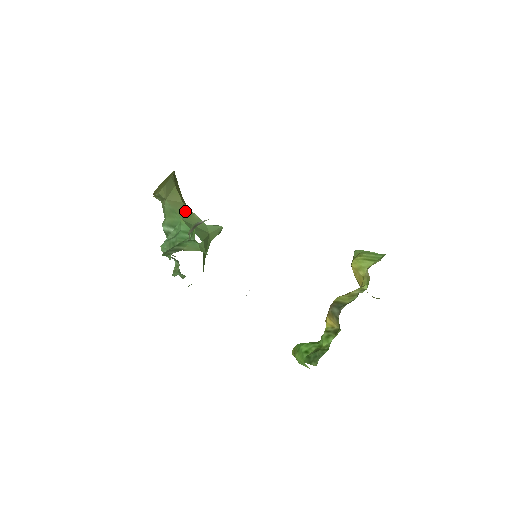
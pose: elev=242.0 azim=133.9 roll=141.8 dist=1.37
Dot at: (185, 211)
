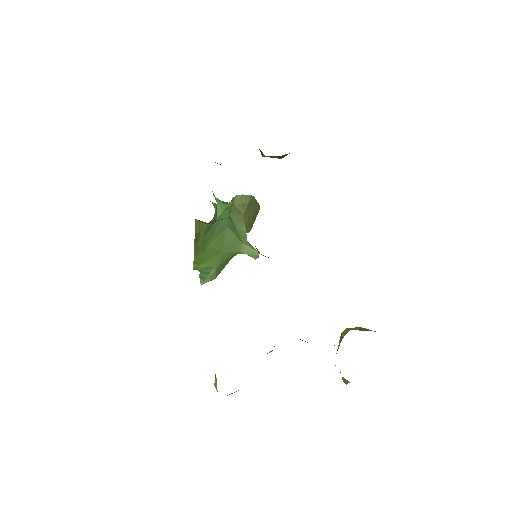
Dot at: (239, 217)
